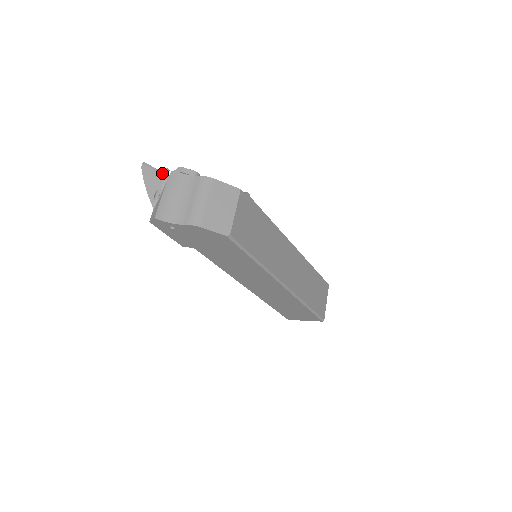
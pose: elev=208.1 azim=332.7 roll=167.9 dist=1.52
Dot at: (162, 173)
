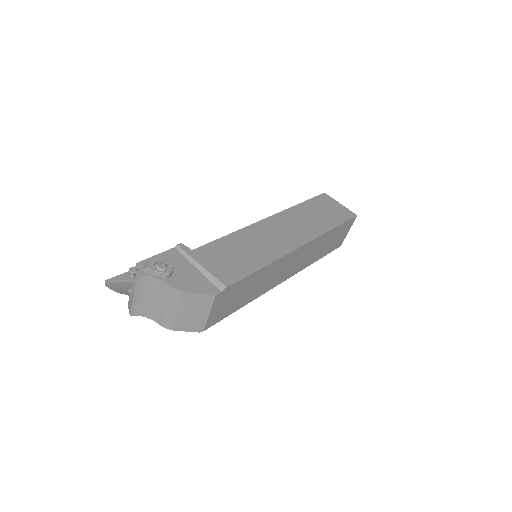
Dot at: (129, 281)
